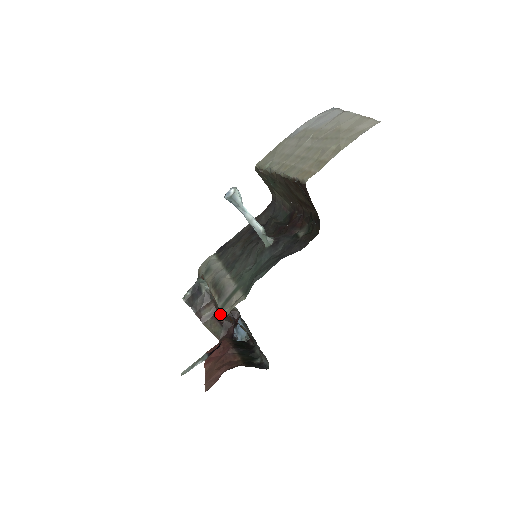
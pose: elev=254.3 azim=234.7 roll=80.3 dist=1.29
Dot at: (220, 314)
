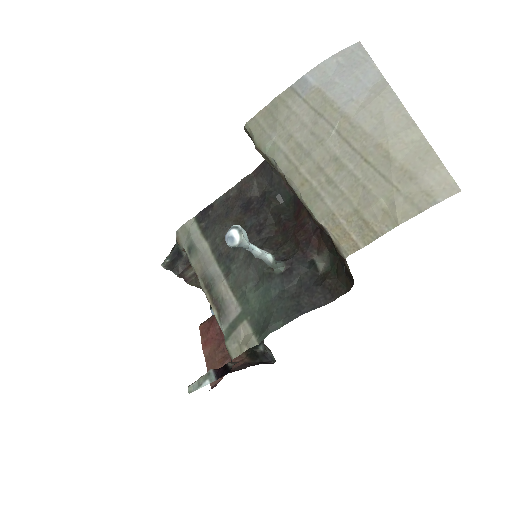
Dot at: (227, 347)
